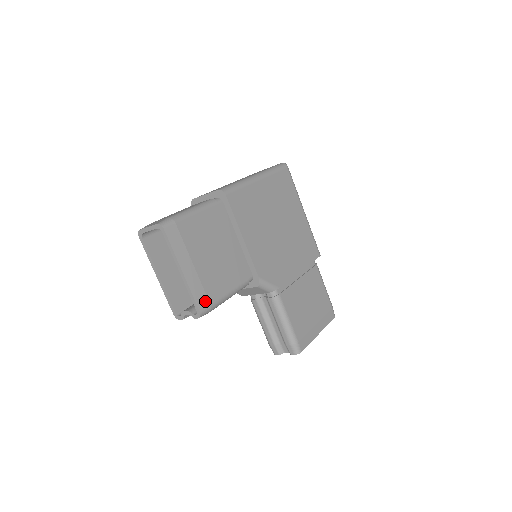
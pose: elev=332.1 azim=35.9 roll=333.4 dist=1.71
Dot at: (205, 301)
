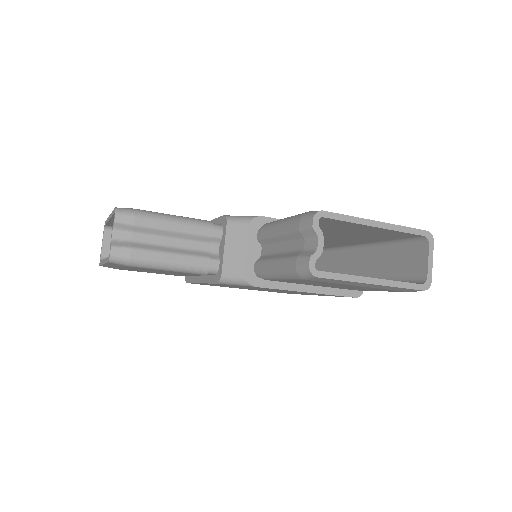
Dot at: occluded
